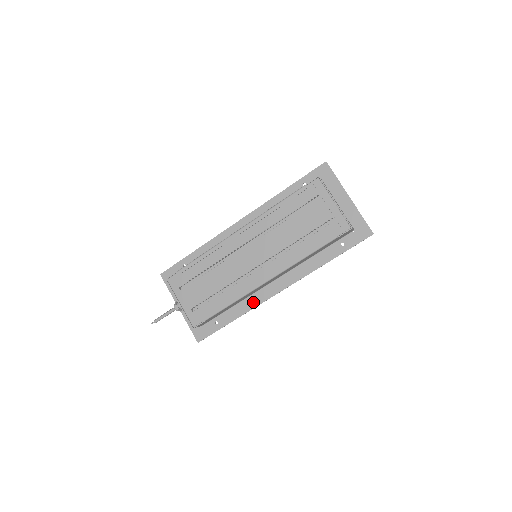
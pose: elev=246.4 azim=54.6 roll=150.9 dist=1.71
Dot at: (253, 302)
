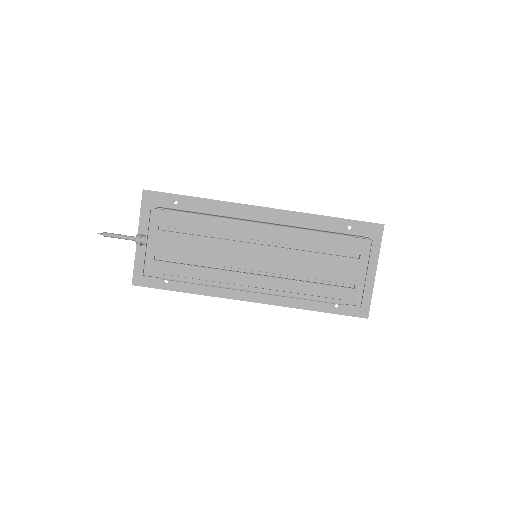
Dot at: (217, 291)
